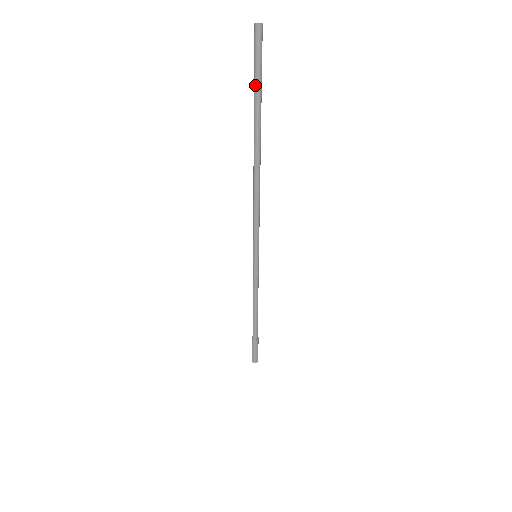
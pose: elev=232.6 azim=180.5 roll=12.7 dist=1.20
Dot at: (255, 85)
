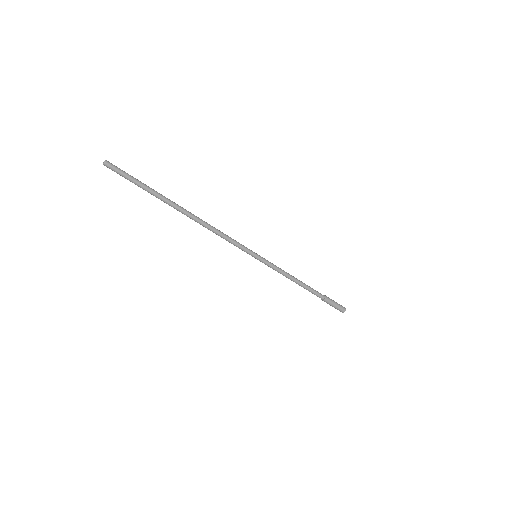
Dot at: occluded
